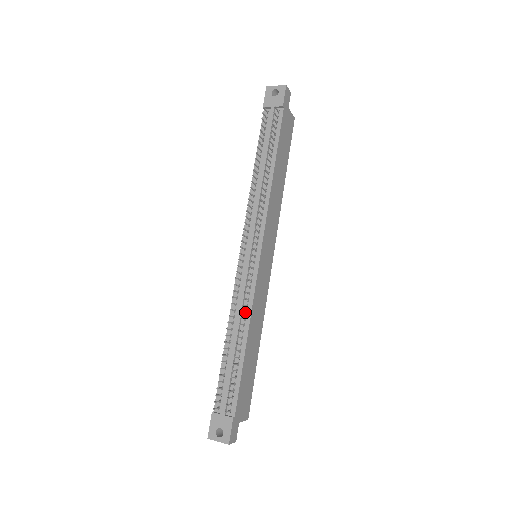
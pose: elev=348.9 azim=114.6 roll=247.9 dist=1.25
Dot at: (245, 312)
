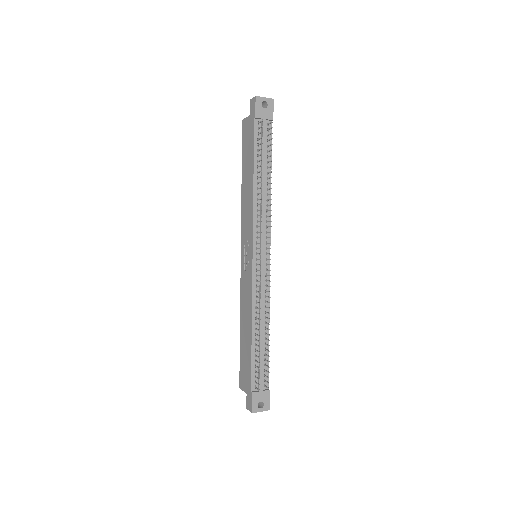
Dot at: (267, 307)
